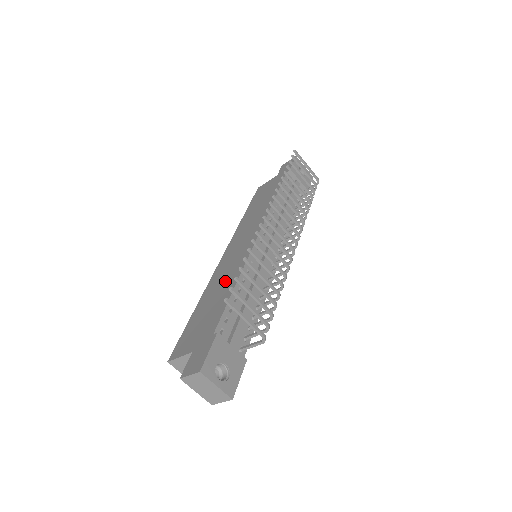
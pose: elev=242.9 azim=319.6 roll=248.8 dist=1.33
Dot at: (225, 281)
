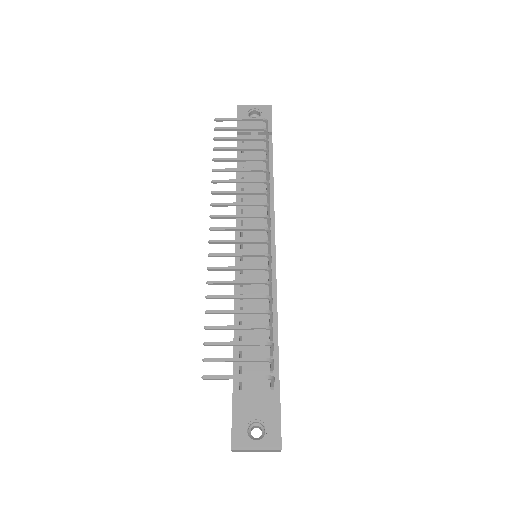
Dot at: occluded
